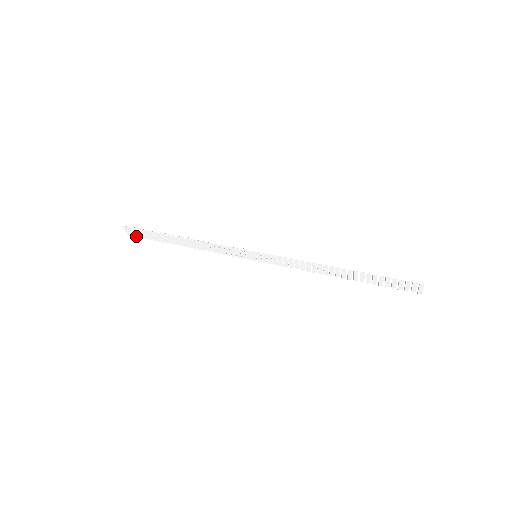
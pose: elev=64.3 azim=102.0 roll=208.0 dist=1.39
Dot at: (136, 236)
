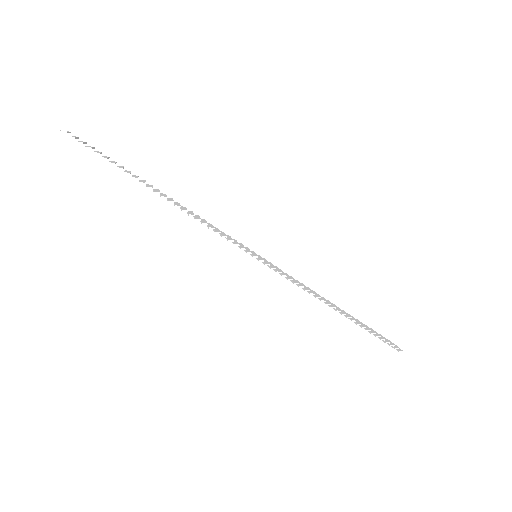
Dot at: occluded
